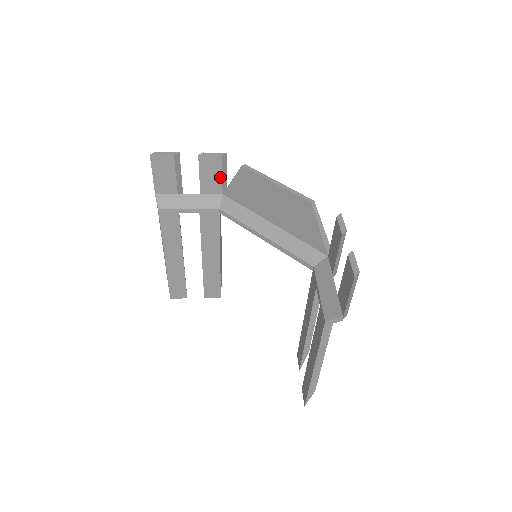
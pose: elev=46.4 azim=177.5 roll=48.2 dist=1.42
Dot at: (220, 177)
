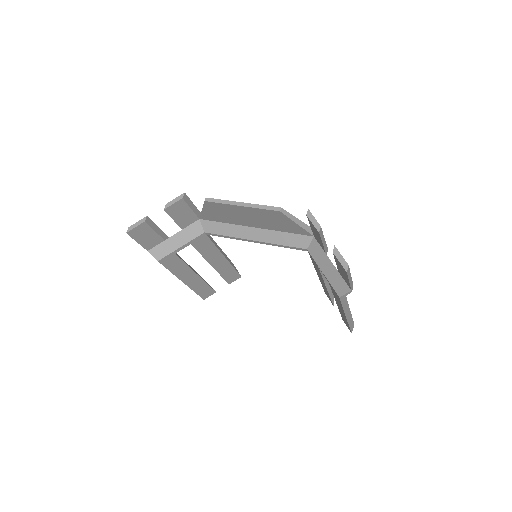
Dot at: (190, 211)
